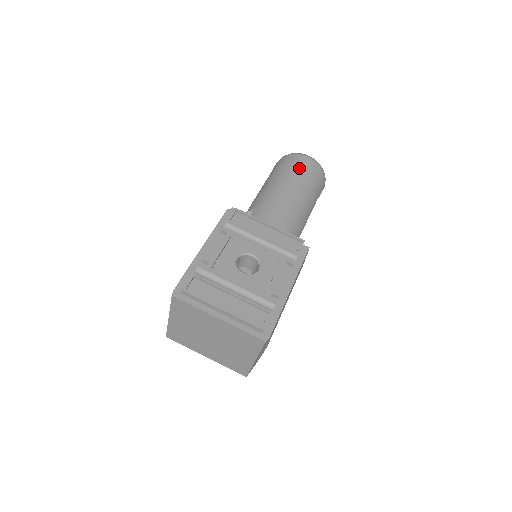
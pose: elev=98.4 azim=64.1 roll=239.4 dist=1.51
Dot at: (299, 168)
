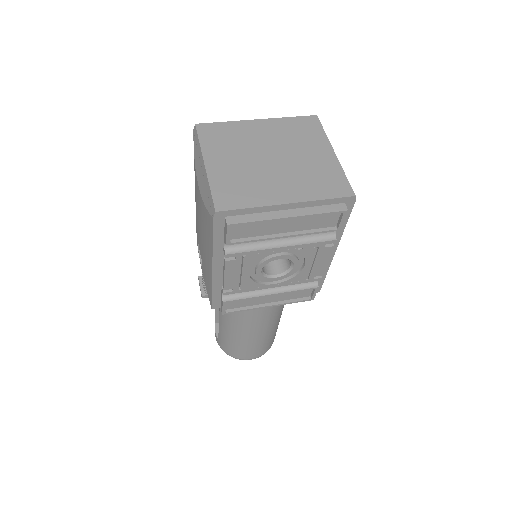
Dot at: occluded
